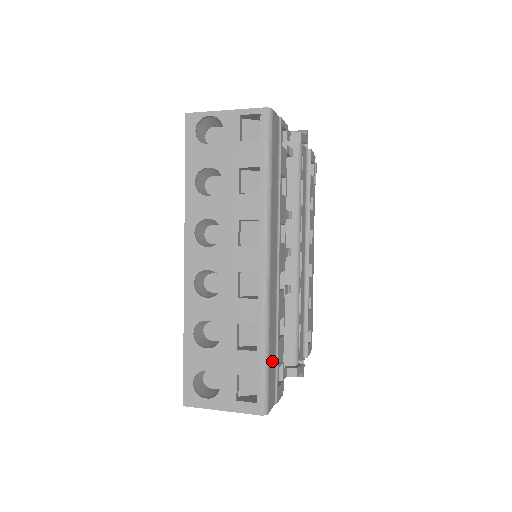
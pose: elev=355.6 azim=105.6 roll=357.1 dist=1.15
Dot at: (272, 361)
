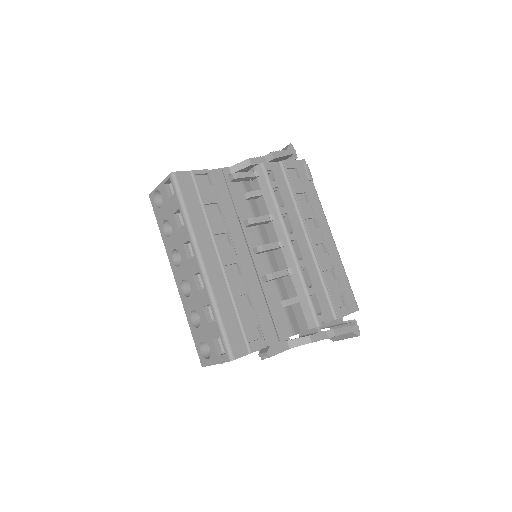
Dot at: (232, 325)
